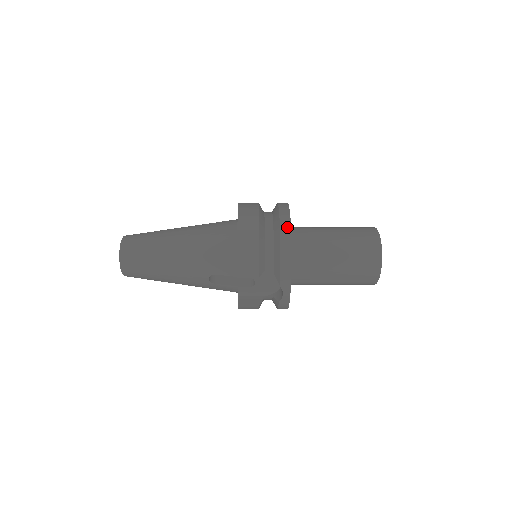
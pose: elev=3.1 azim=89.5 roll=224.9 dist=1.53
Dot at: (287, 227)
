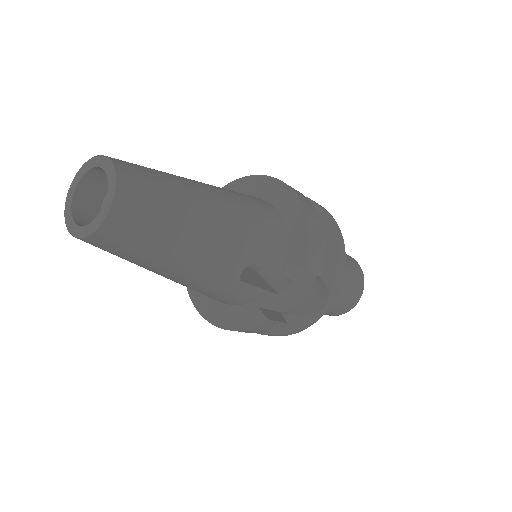
Dot at: (334, 220)
